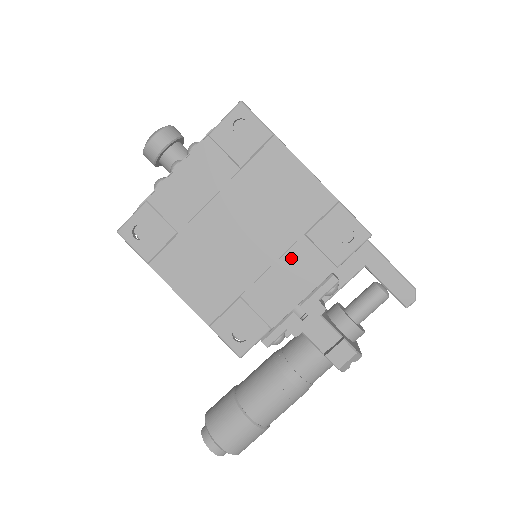
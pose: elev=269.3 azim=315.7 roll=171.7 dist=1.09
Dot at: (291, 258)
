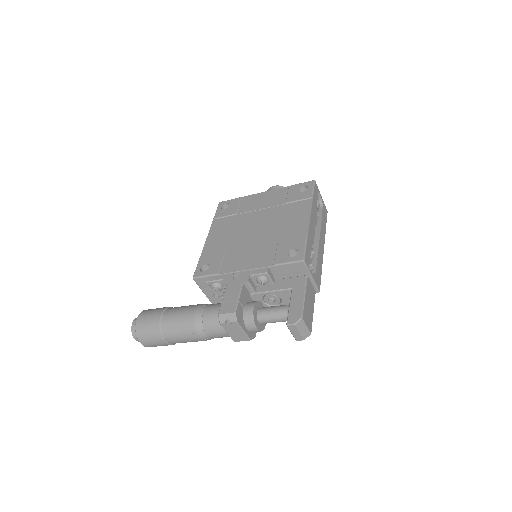
Dot at: (261, 249)
